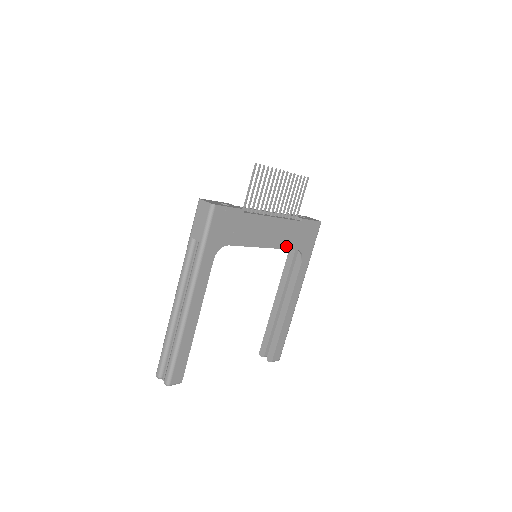
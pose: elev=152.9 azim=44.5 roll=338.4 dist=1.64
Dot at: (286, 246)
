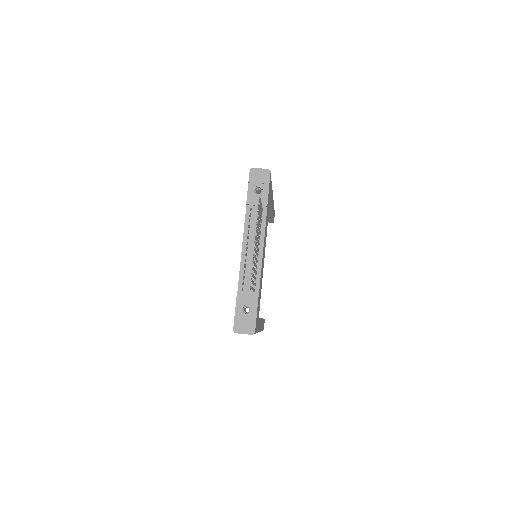
Dot at: occluded
